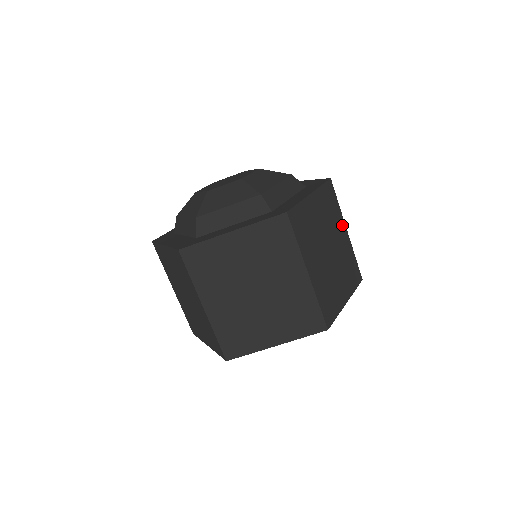
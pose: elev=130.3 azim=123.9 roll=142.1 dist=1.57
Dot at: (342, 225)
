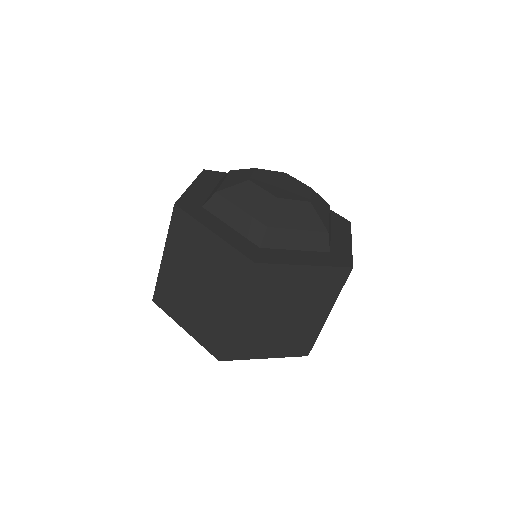
Dot at: (327, 307)
